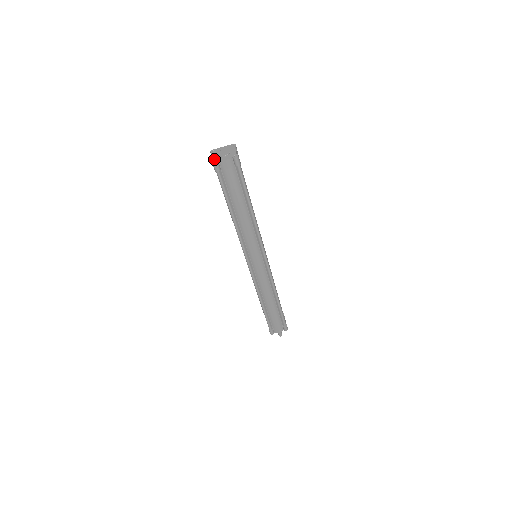
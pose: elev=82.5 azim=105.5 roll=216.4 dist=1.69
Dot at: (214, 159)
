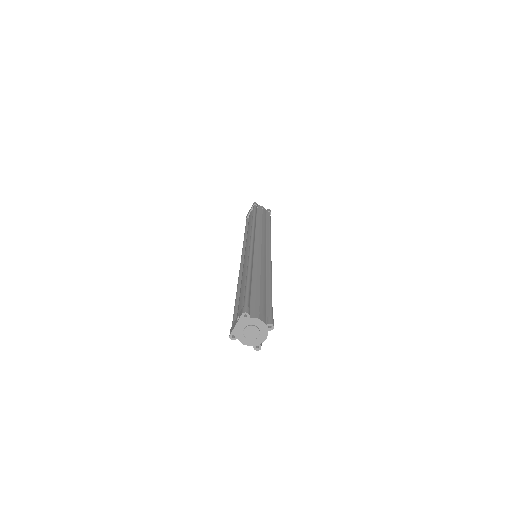
Dot at: occluded
